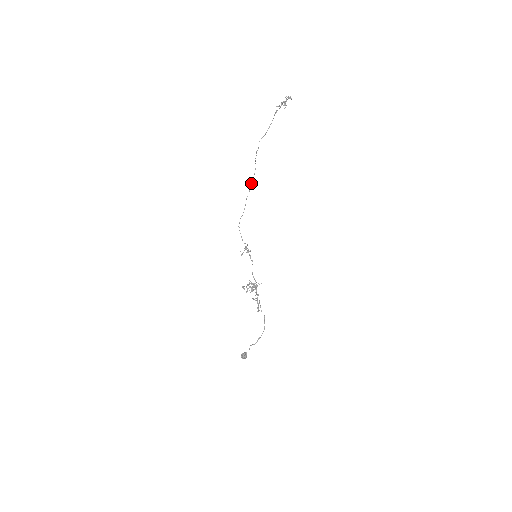
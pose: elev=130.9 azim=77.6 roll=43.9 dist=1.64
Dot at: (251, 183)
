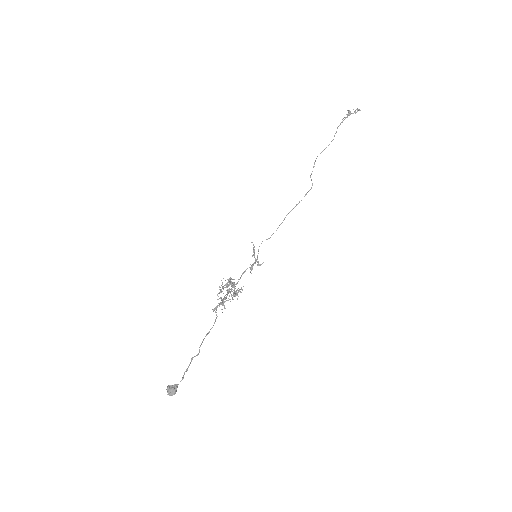
Dot at: (299, 201)
